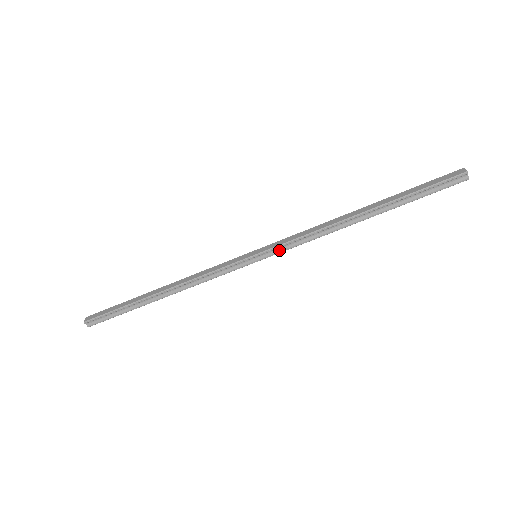
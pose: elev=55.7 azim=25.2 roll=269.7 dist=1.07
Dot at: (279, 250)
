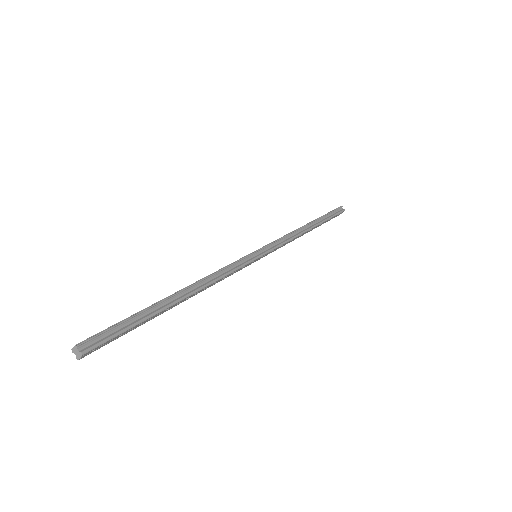
Dot at: (272, 247)
